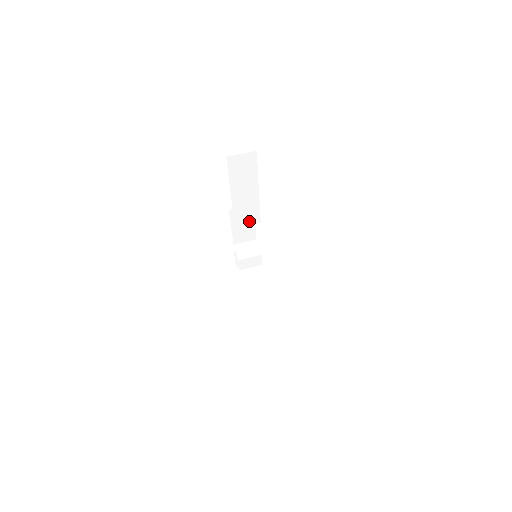
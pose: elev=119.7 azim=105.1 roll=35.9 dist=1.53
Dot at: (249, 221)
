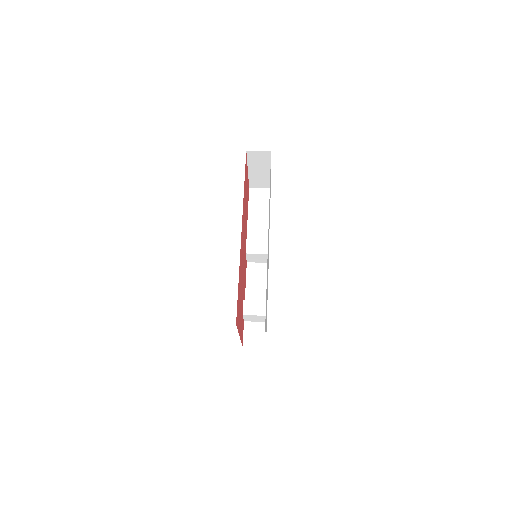
Dot at: (259, 250)
